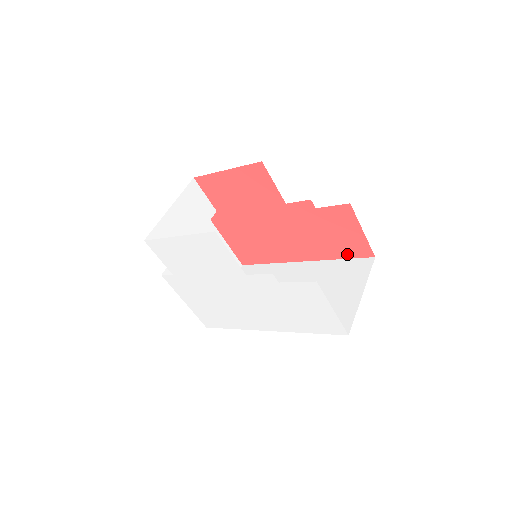
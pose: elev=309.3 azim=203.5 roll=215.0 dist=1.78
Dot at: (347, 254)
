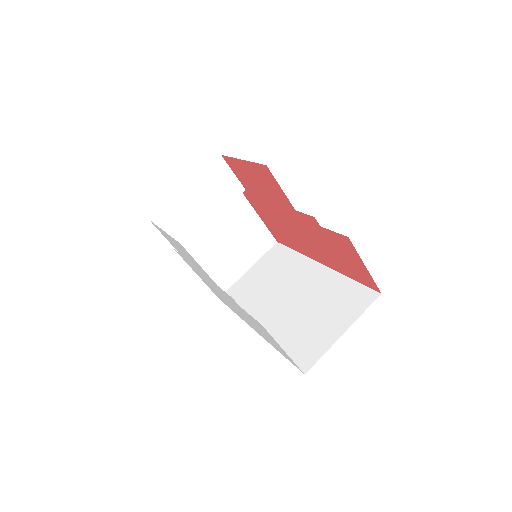
Dot at: (357, 278)
